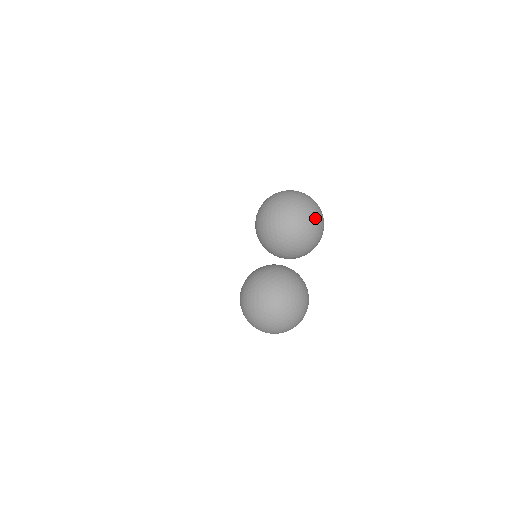
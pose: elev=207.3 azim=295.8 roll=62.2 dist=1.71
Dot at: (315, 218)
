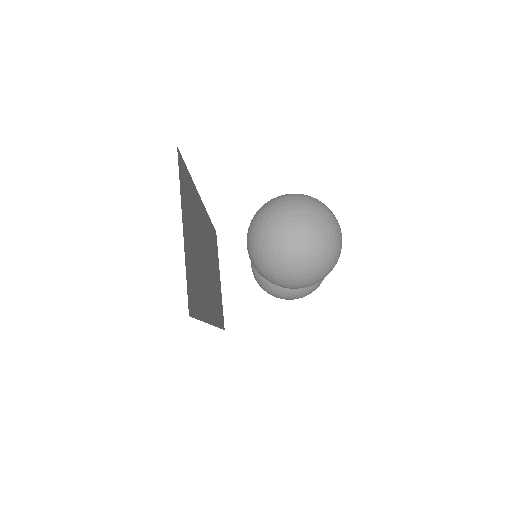
Dot at: occluded
